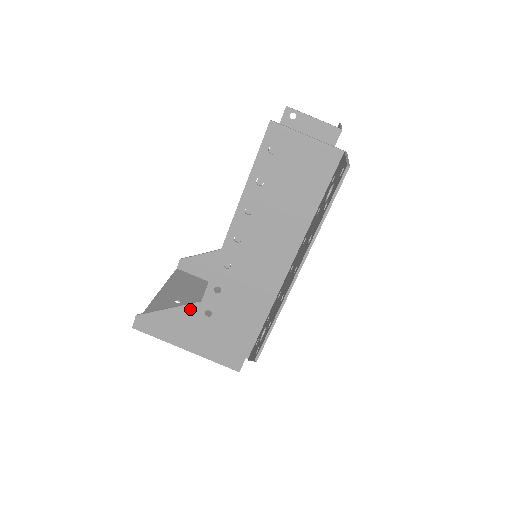
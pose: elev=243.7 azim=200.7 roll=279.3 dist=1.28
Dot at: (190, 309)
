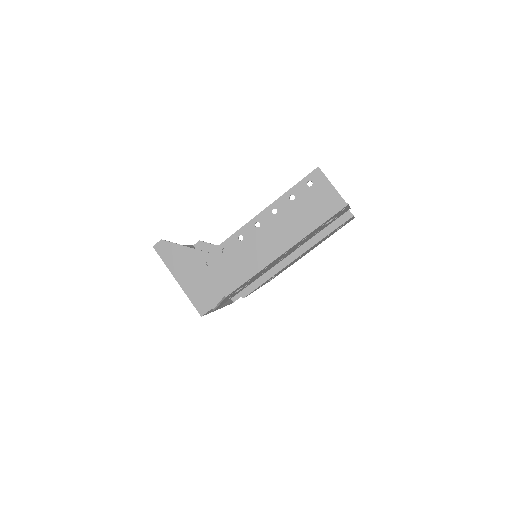
Dot at: (199, 254)
